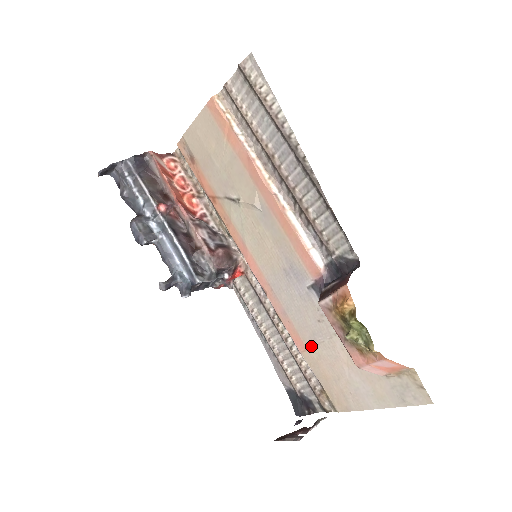
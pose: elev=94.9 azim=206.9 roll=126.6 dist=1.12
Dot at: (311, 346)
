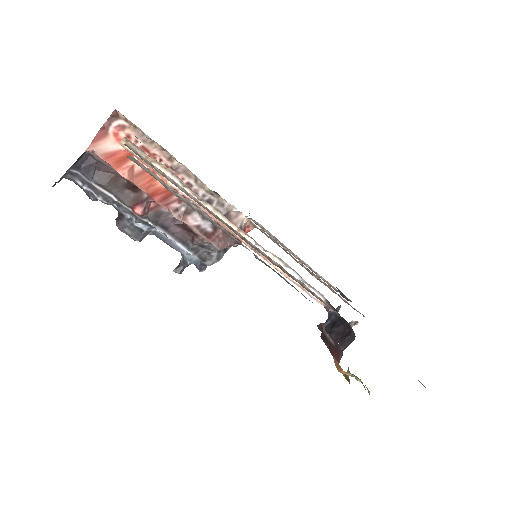
Dot at: occluded
